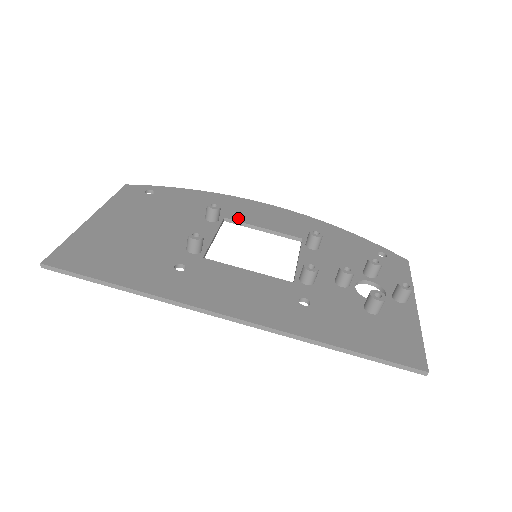
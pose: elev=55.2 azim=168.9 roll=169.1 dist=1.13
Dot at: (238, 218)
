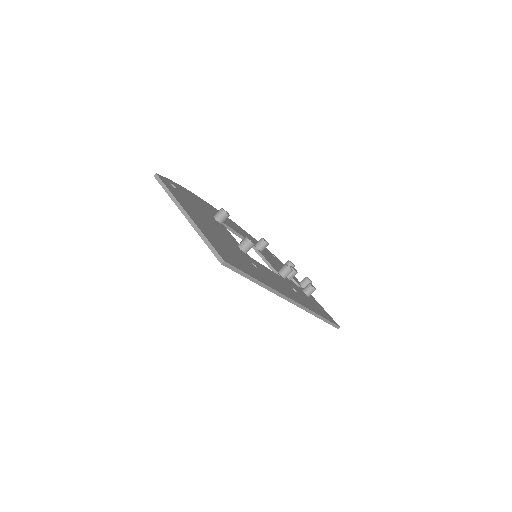
Dot at: occluded
